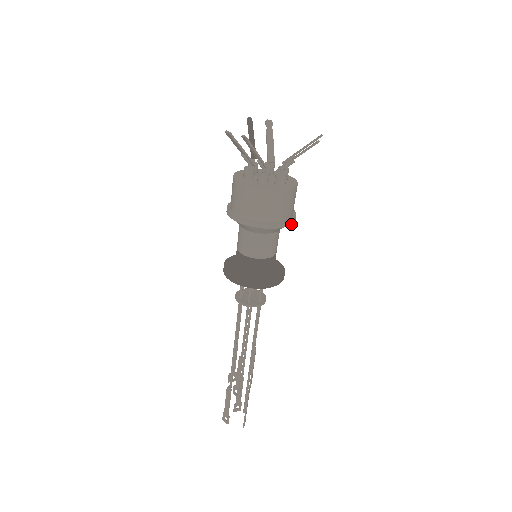
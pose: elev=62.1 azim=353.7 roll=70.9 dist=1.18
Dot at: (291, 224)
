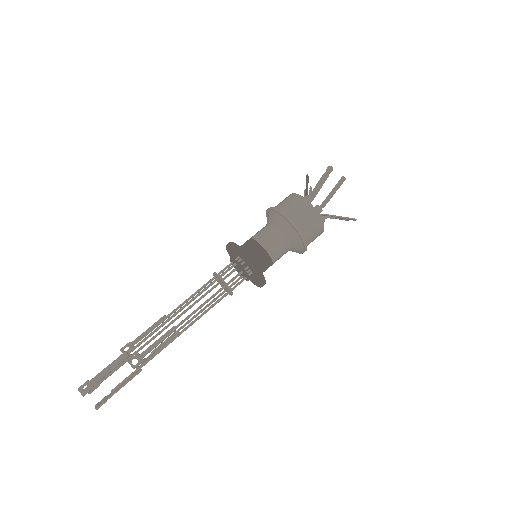
Dot at: occluded
